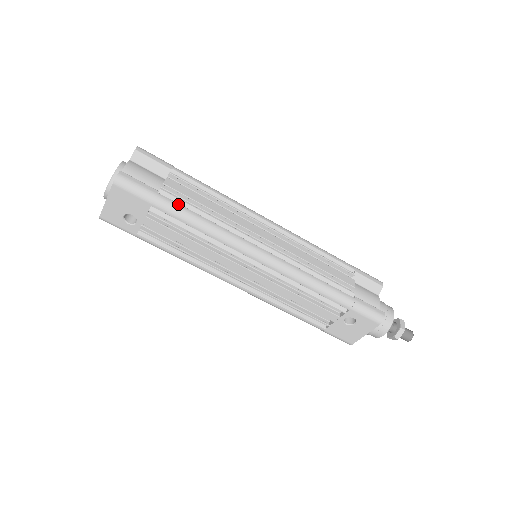
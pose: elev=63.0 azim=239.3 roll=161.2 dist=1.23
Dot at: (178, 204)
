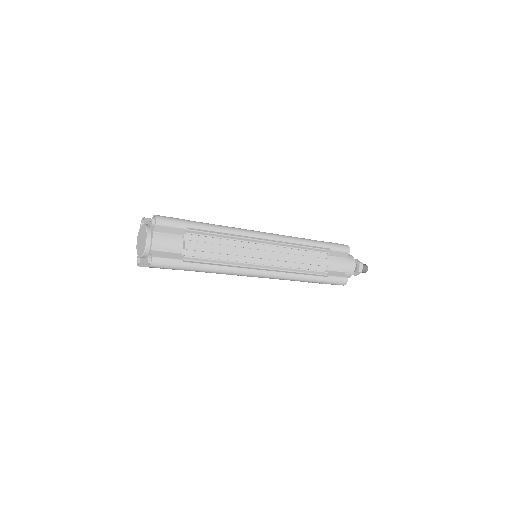
Dot at: (199, 264)
